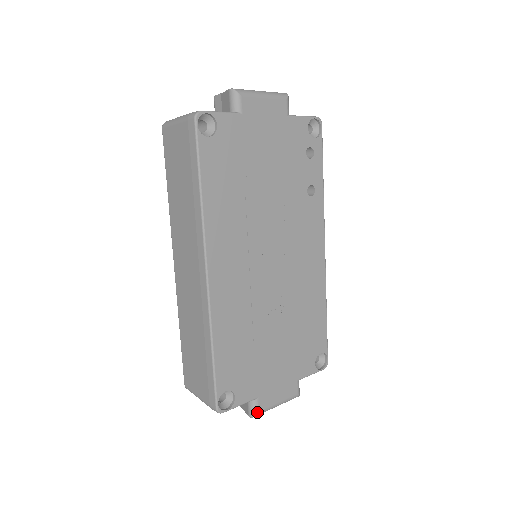
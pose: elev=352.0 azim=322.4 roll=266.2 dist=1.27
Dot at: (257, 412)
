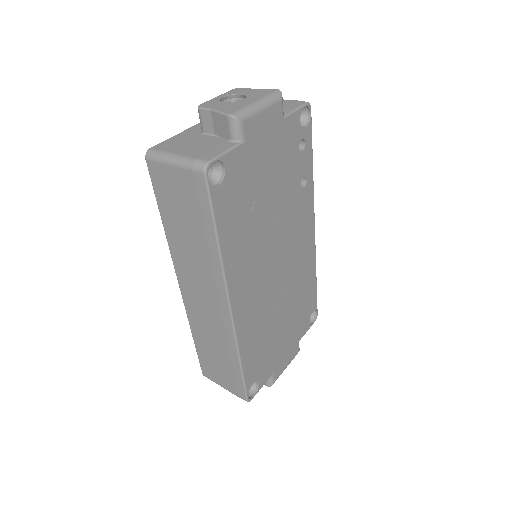
Dot at: (273, 382)
